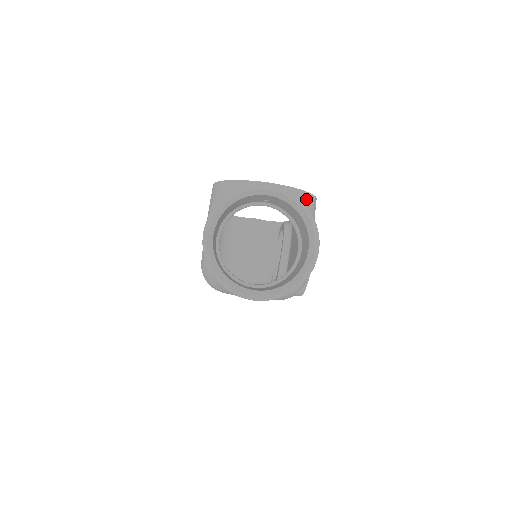
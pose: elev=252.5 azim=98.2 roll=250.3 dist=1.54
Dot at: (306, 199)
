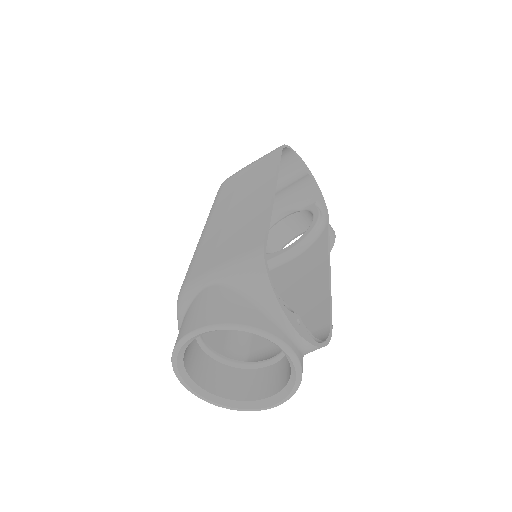
Dot at: occluded
